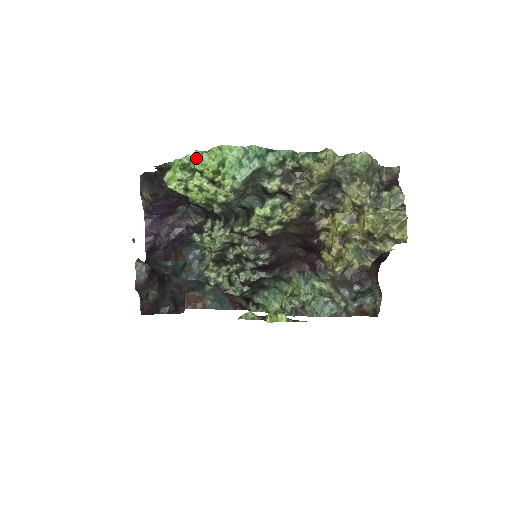
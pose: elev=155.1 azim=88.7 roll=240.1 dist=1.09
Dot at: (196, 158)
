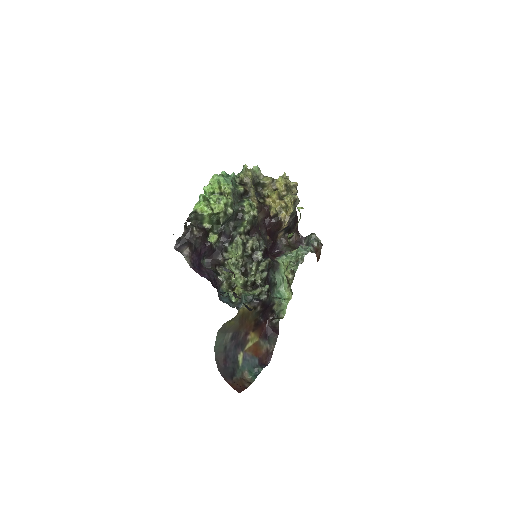
Dot at: (206, 189)
